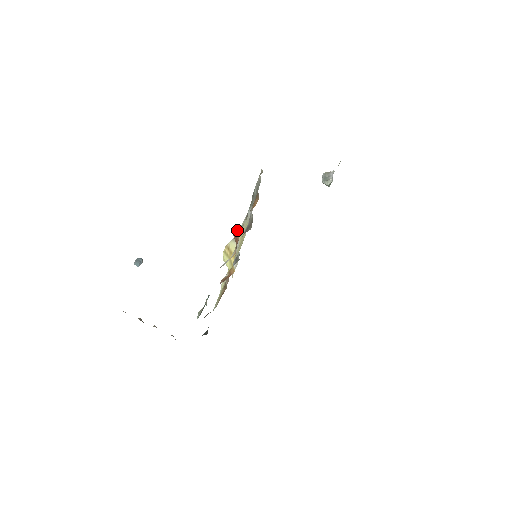
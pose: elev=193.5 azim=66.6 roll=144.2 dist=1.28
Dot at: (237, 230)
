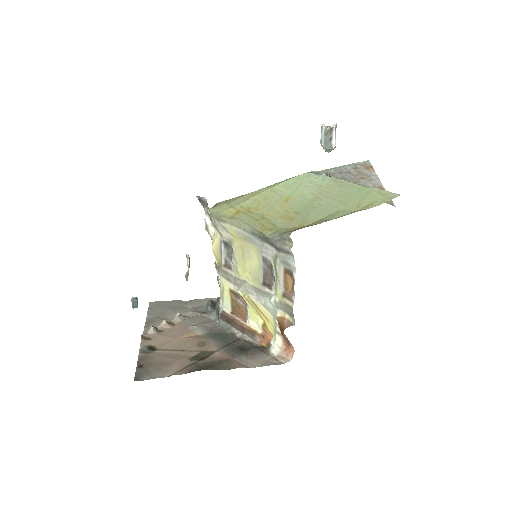
Dot at: (268, 302)
